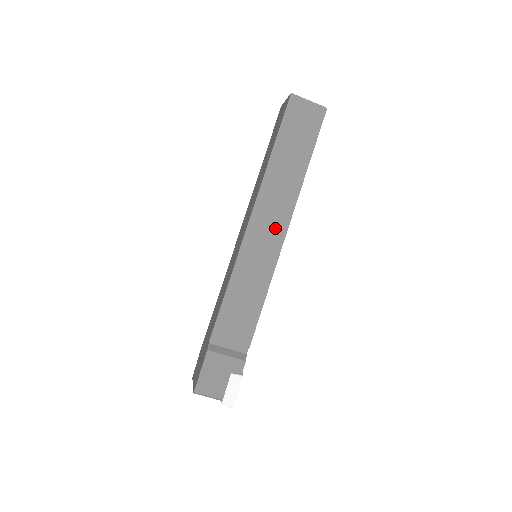
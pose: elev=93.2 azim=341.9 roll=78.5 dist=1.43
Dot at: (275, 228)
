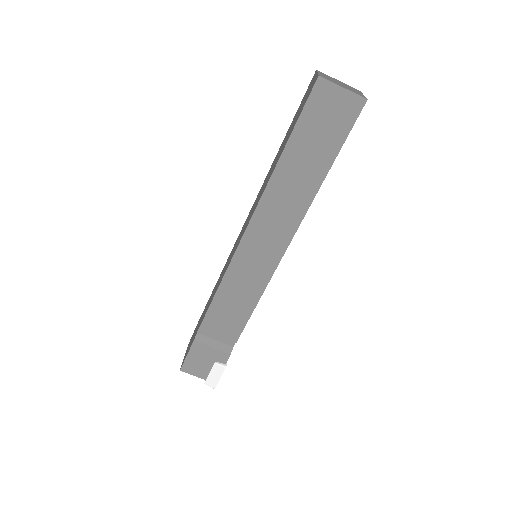
Dot at: (275, 240)
